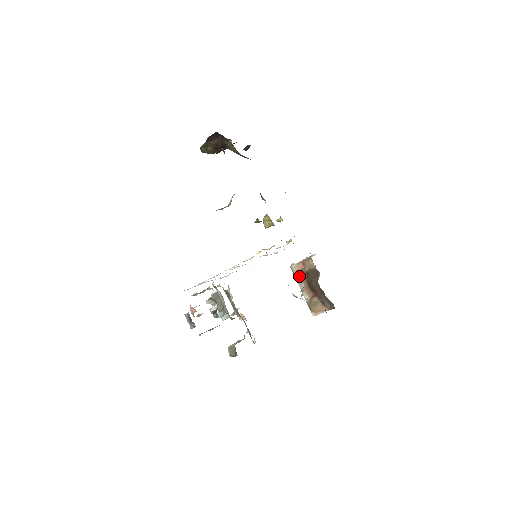
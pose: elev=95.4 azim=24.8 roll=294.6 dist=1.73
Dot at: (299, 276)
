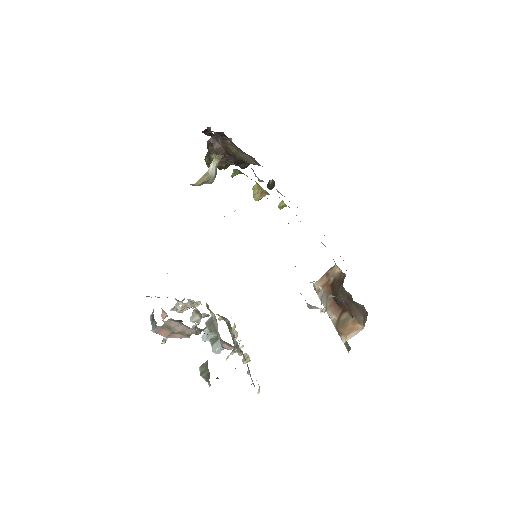
Dot at: (323, 293)
